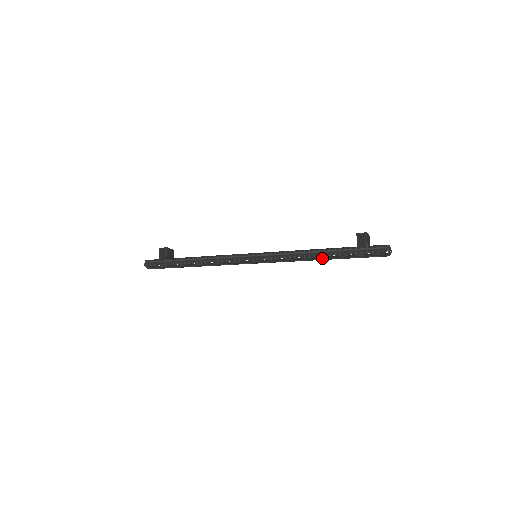
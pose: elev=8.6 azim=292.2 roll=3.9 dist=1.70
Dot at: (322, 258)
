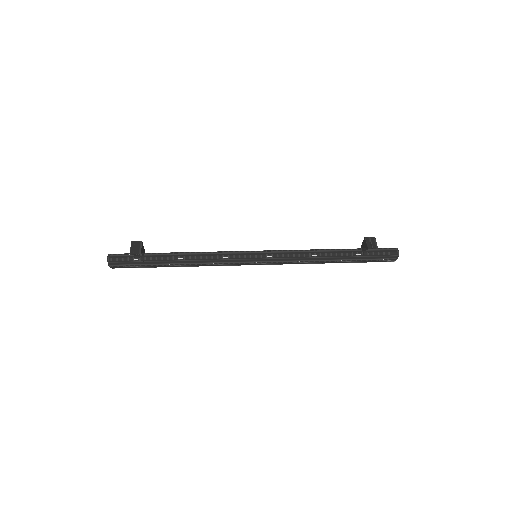
Dot at: (332, 258)
